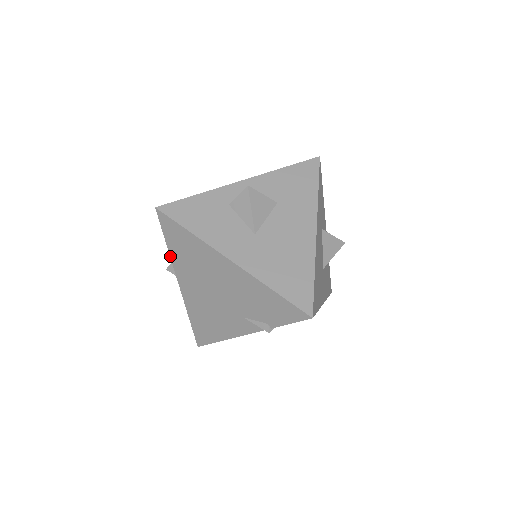
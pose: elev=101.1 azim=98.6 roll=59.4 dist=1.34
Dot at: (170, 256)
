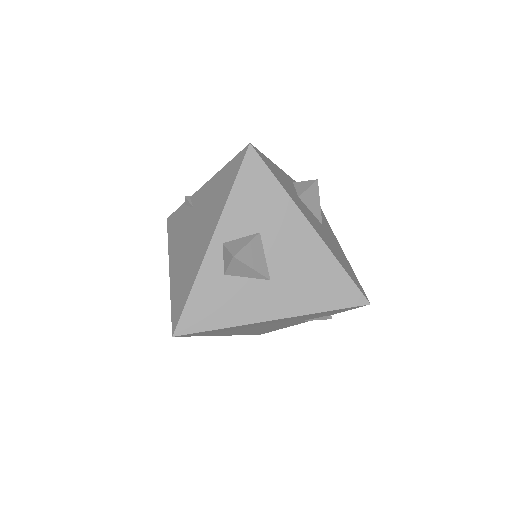
Dot at: occluded
